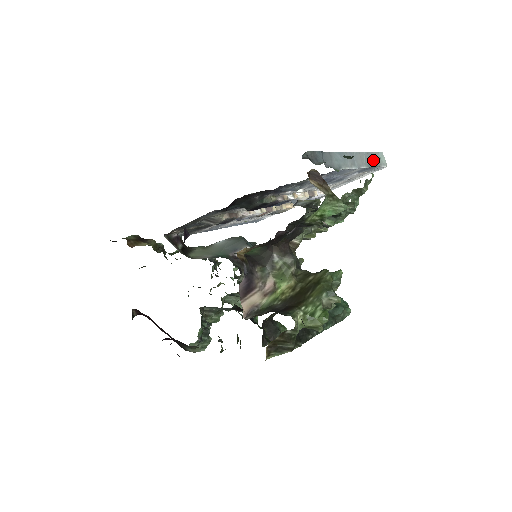
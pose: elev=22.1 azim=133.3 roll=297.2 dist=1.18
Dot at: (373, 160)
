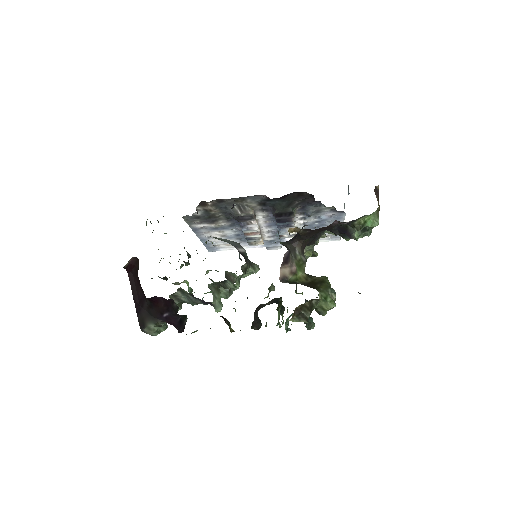
Dot at: occluded
